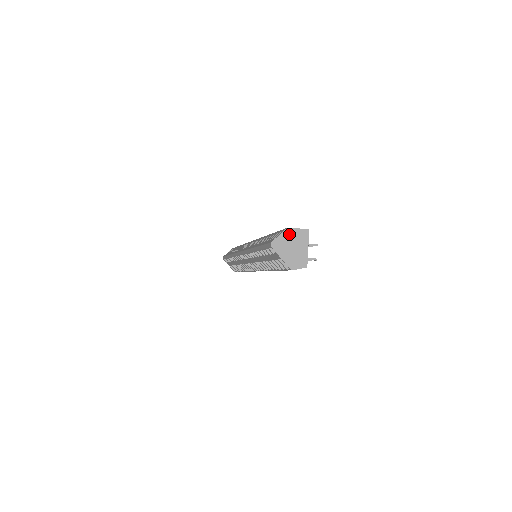
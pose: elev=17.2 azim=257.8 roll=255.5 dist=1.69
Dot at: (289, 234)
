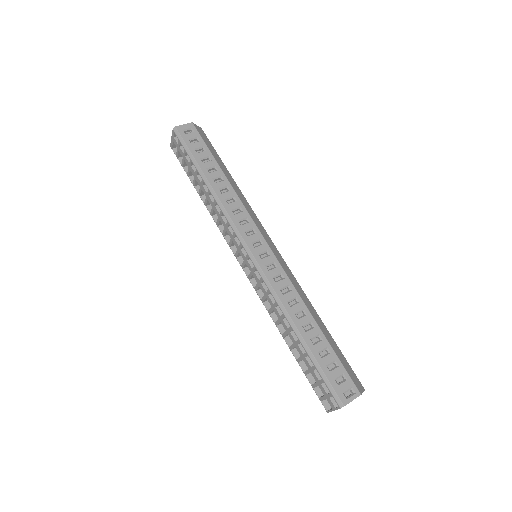
Dot at: (356, 397)
